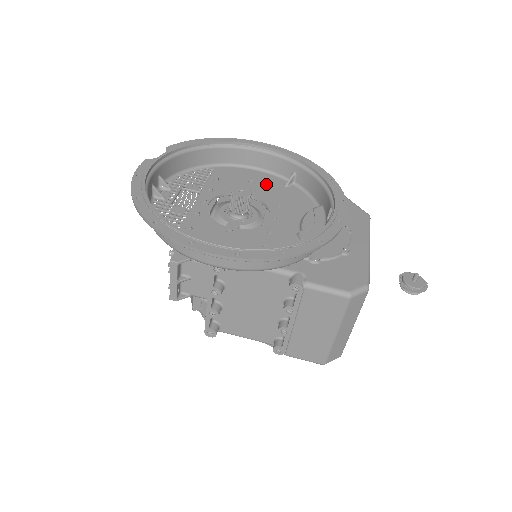
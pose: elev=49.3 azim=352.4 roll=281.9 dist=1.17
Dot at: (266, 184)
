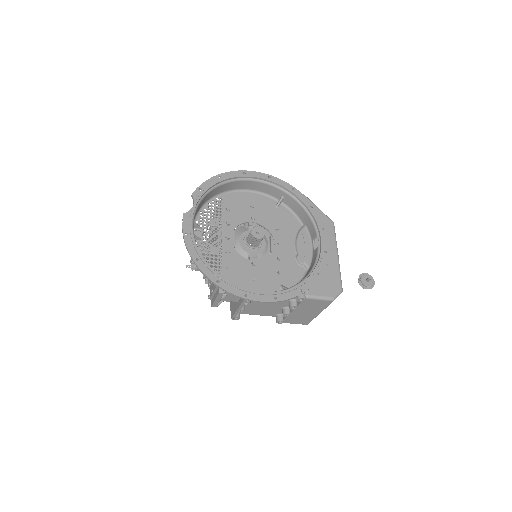
Dot at: (263, 208)
